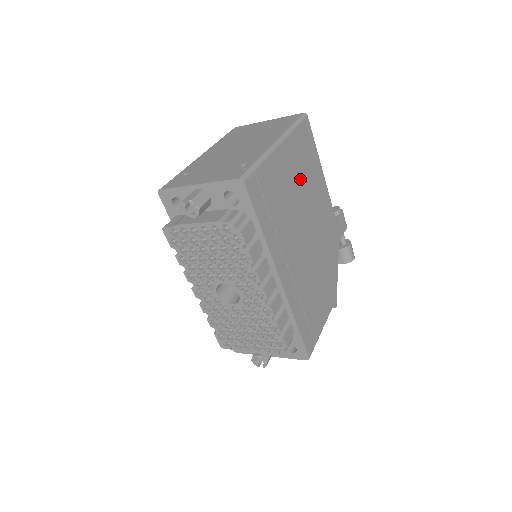
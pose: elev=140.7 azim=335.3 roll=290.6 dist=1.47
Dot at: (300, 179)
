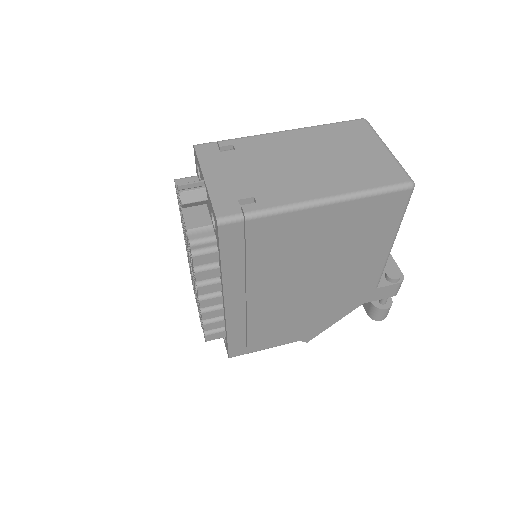
Dot at: (335, 242)
